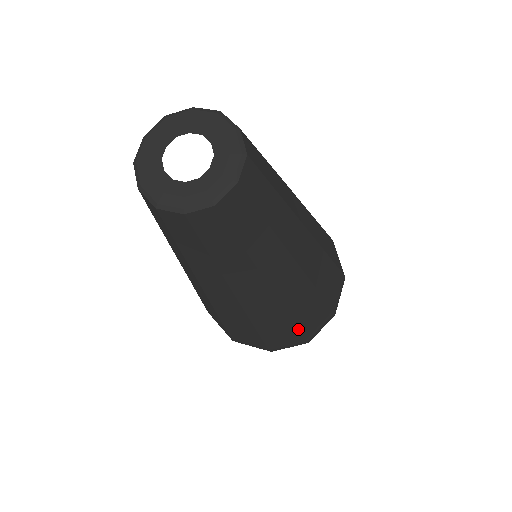
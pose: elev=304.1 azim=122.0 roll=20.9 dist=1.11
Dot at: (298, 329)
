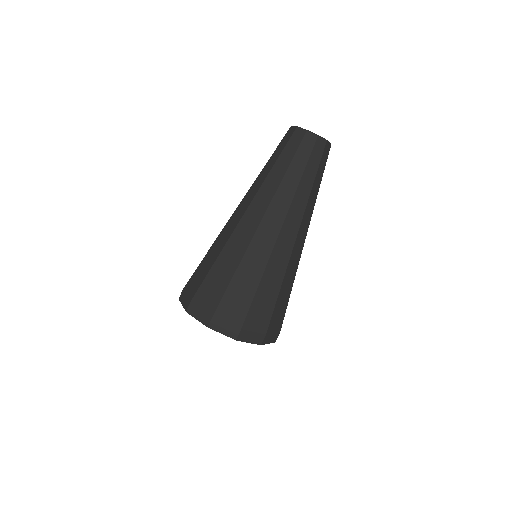
Dot at: (254, 296)
